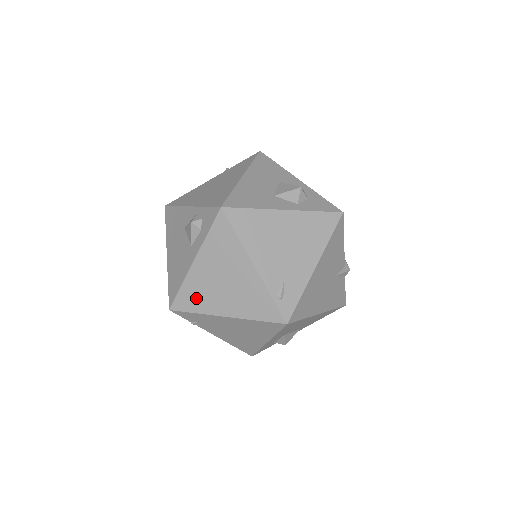
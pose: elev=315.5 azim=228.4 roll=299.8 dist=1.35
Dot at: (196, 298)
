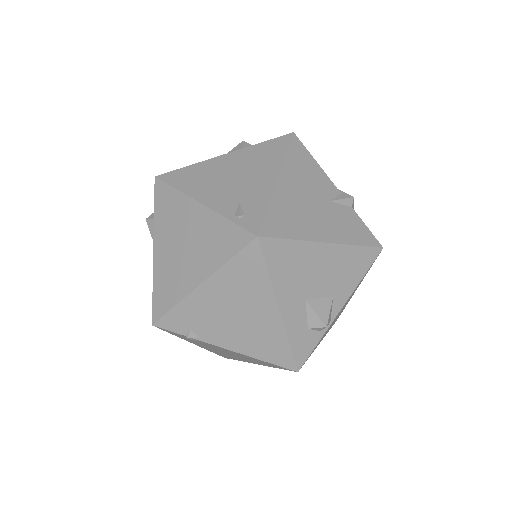
Dot at: (168, 288)
